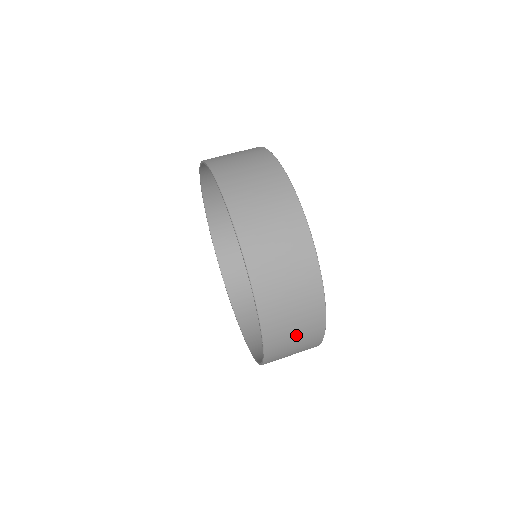
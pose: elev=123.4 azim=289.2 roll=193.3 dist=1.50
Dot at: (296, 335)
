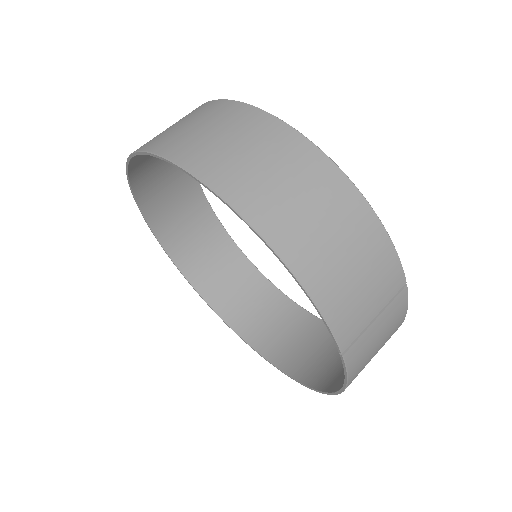
Dot at: (377, 319)
